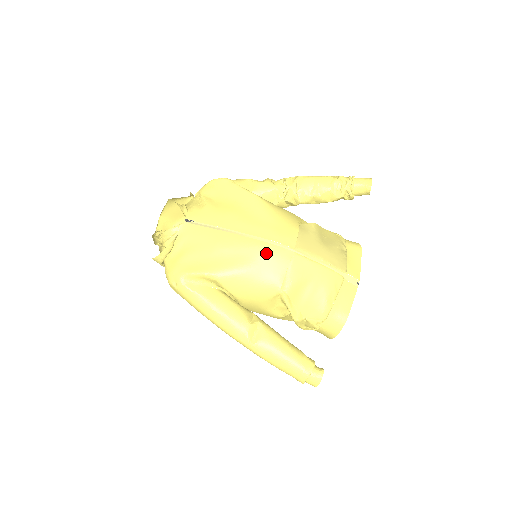
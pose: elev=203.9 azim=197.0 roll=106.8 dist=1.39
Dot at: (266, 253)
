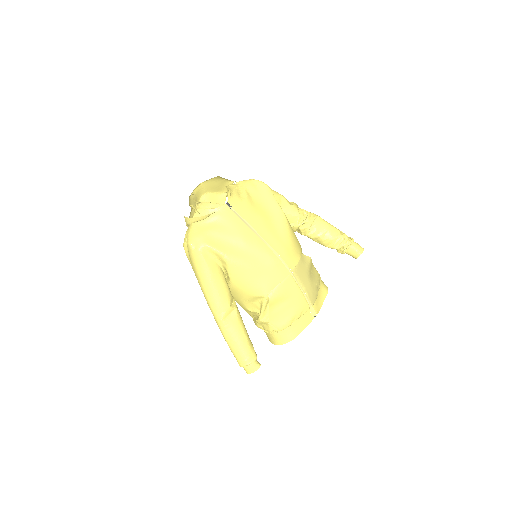
Dot at: (272, 264)
